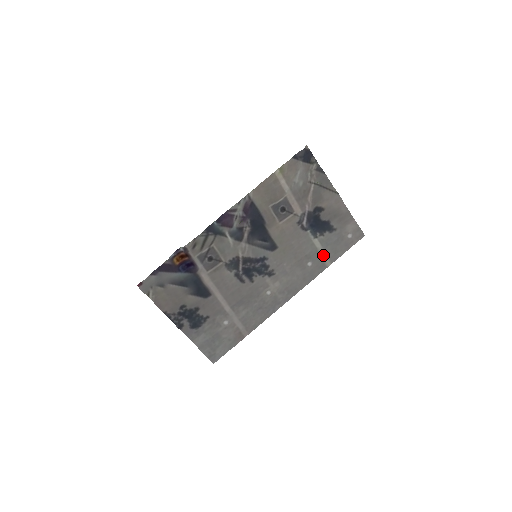
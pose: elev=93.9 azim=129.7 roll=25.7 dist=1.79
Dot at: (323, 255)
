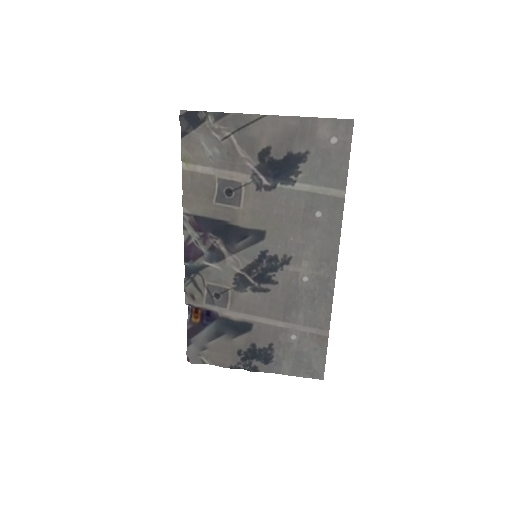
Dot at: (324, 191)
